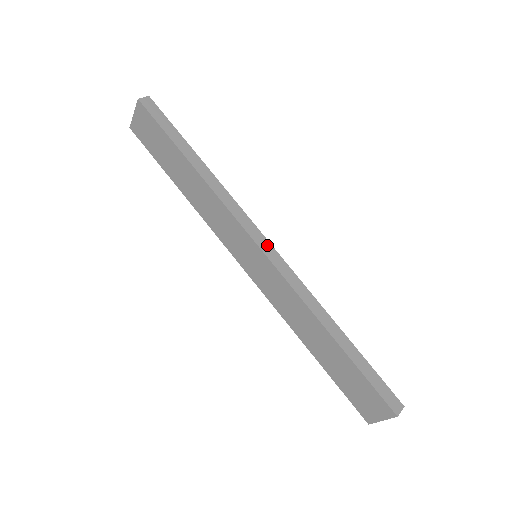
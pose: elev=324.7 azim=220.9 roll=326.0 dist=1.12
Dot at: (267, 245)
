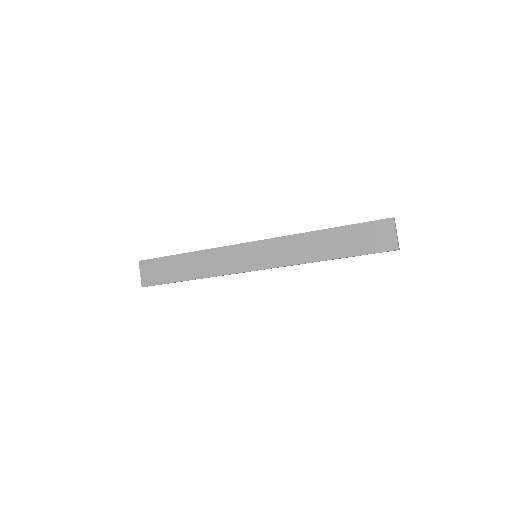
Dot at: occluded
